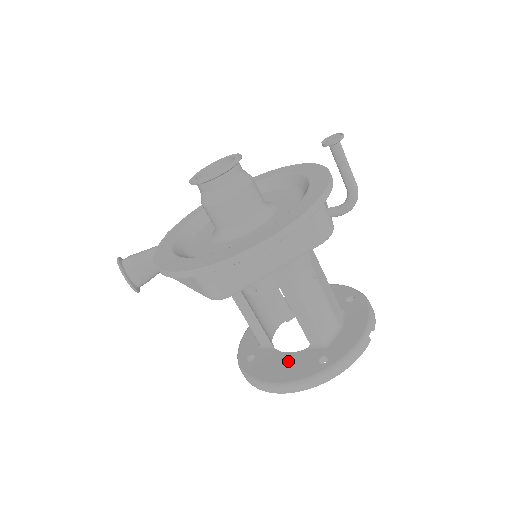
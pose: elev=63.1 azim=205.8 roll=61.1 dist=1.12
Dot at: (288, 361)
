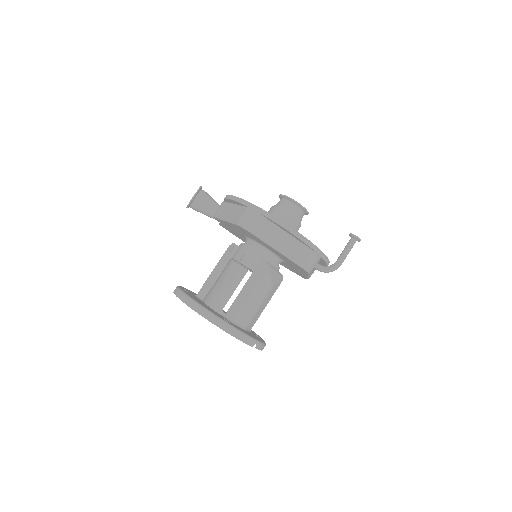
Dot at: (207, 306)
